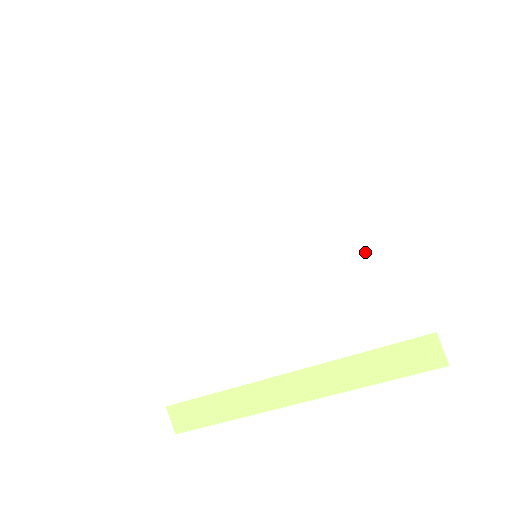
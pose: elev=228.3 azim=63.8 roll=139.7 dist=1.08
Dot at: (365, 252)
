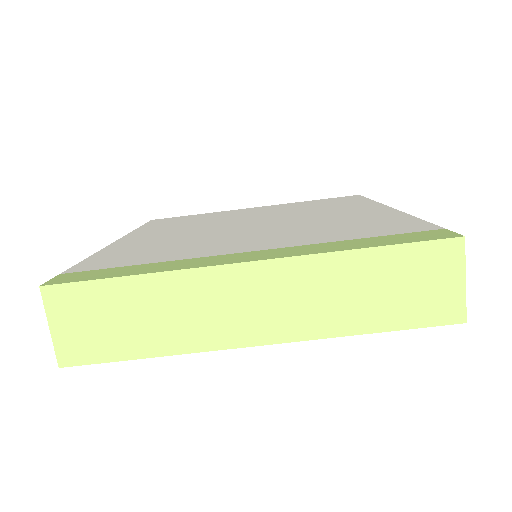
Dot at: (369, 218)
